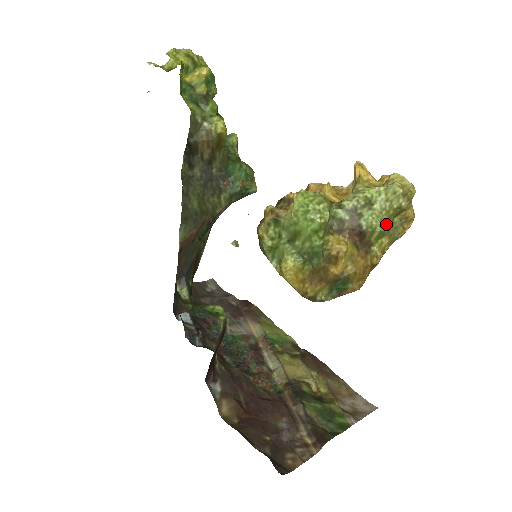
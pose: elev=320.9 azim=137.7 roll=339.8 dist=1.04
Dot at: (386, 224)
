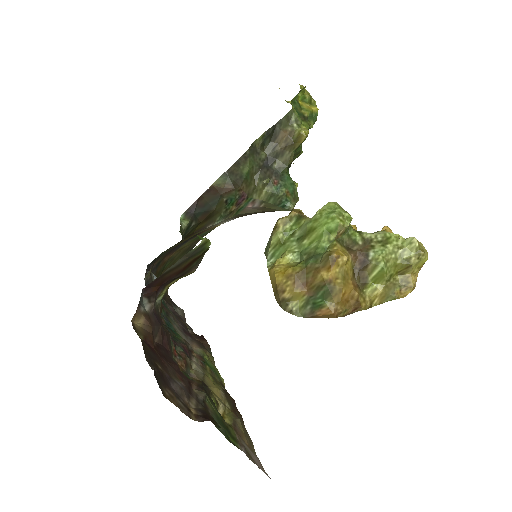
Dot at: (389, 269)
